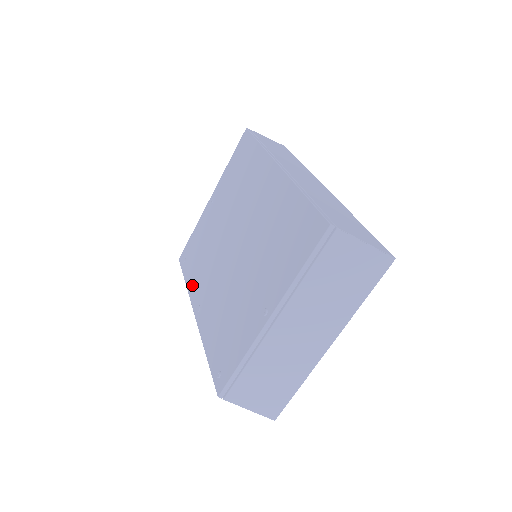
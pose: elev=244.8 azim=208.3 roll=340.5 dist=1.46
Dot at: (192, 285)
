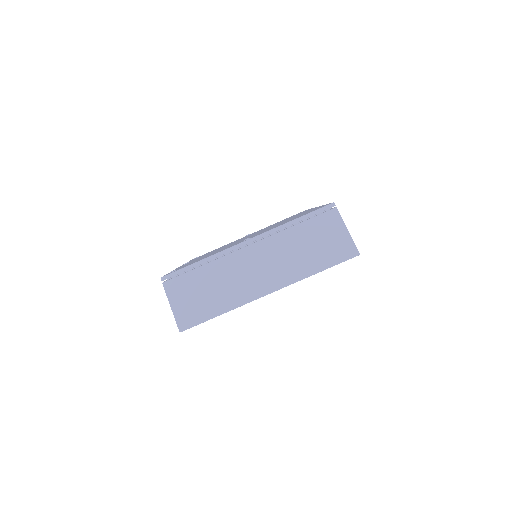
Dot at: (192, 260)
